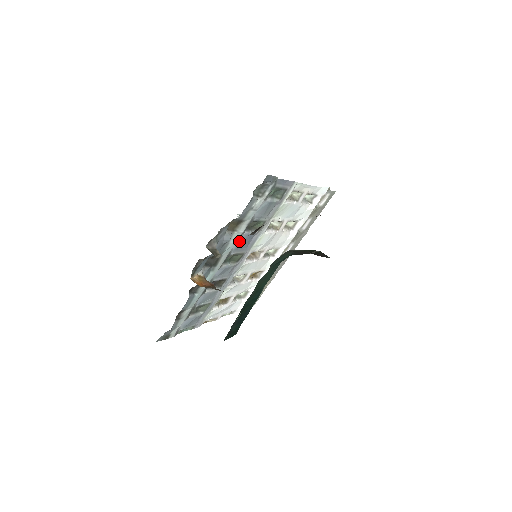
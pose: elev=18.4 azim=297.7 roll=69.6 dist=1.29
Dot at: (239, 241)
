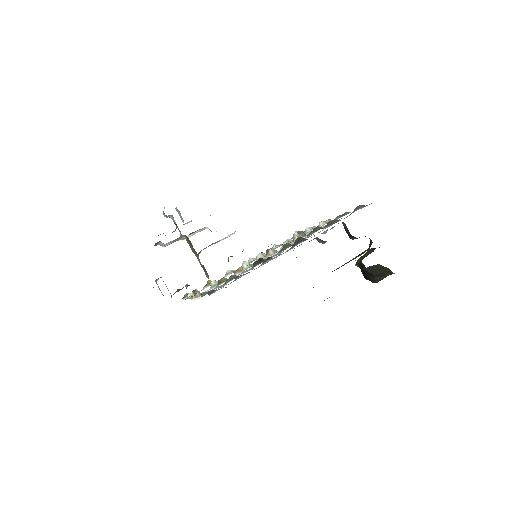
Dot at: occluded
